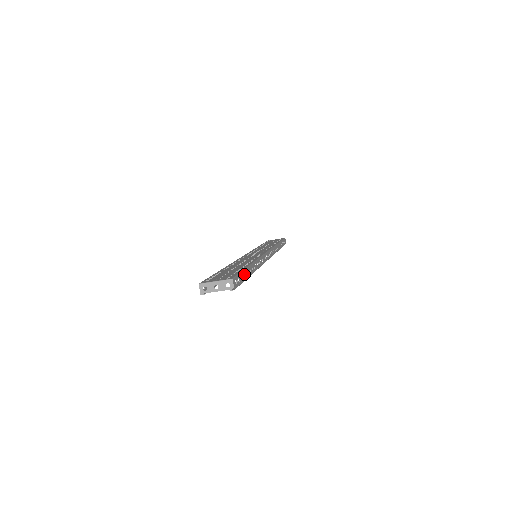
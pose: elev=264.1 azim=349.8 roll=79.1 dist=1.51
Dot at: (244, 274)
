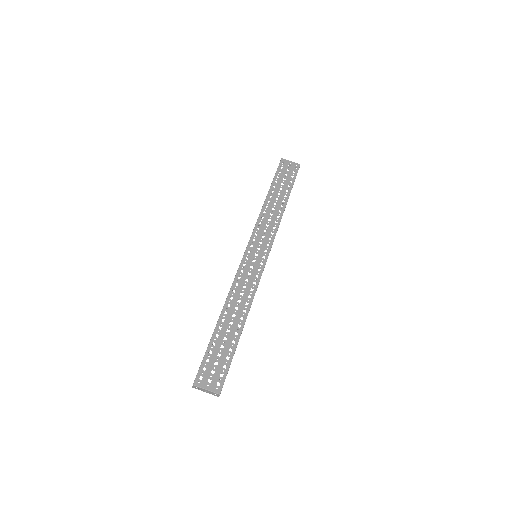
Dot at: occluded
